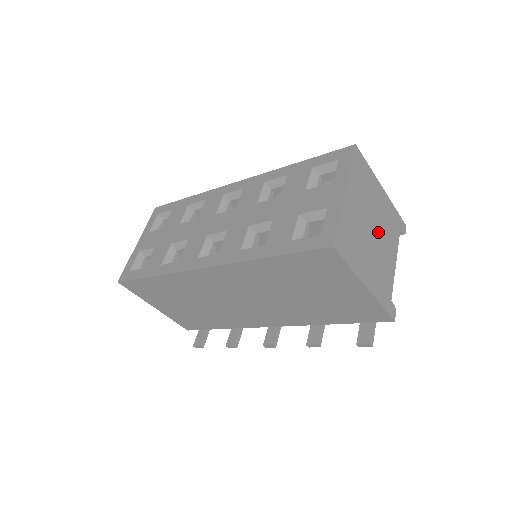
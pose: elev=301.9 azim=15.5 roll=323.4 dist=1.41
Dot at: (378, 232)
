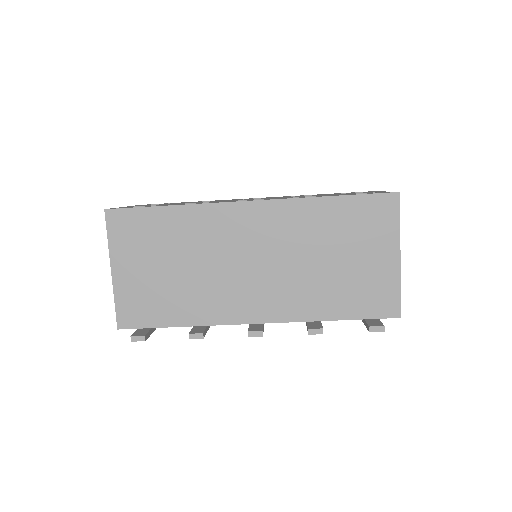
Dot at: occluded
